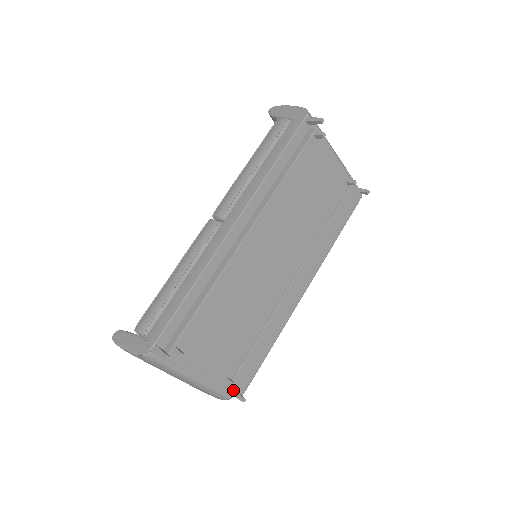
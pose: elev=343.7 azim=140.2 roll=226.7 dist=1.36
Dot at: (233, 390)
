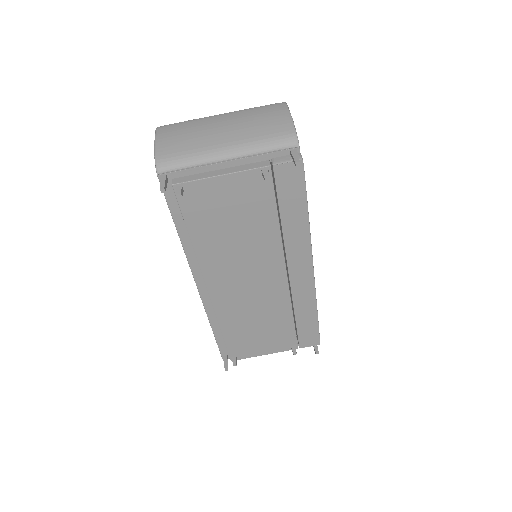
Dot at: (307, 346)
